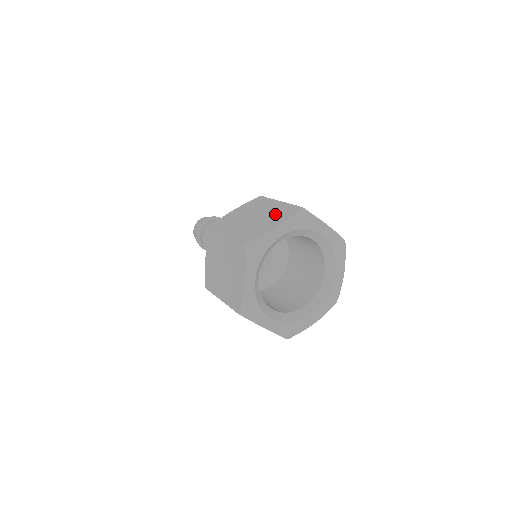
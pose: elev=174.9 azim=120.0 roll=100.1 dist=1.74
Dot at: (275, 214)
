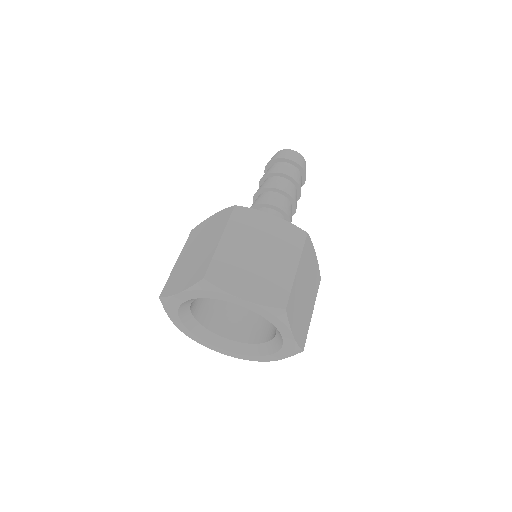
Dot at: (196, 266)
